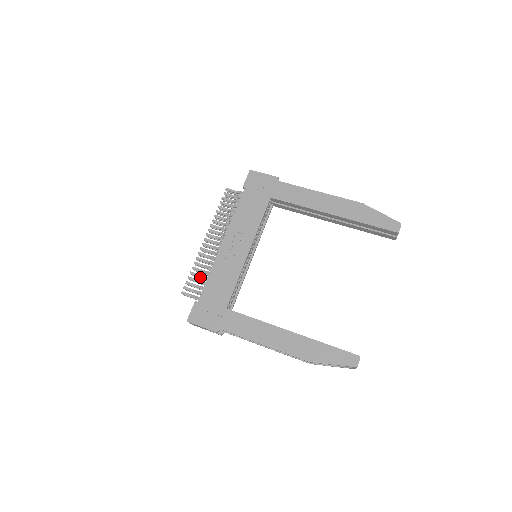
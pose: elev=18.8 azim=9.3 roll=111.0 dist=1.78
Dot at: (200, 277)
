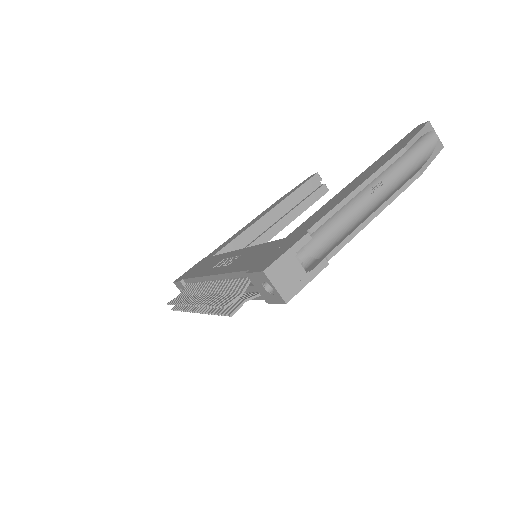
Dot at: (225, 293)
